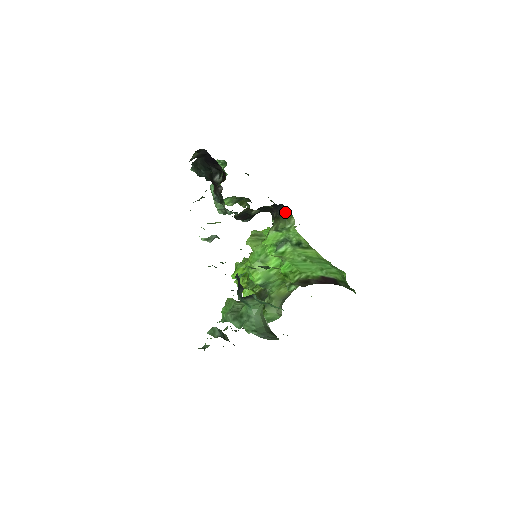
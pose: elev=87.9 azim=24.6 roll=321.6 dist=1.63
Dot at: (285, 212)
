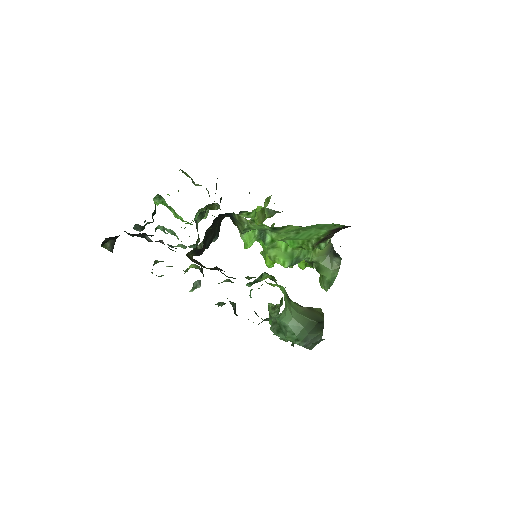
Dot at: (231, 215)
